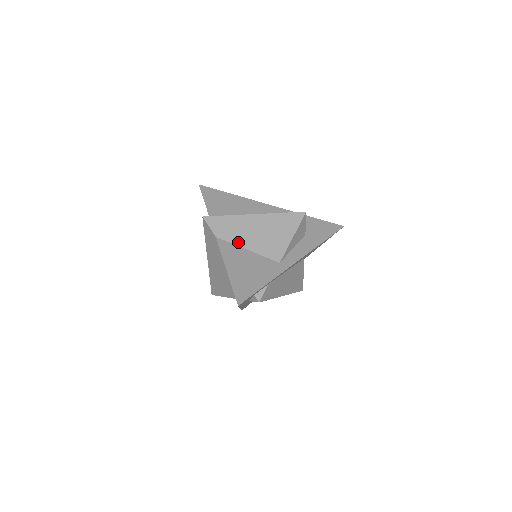
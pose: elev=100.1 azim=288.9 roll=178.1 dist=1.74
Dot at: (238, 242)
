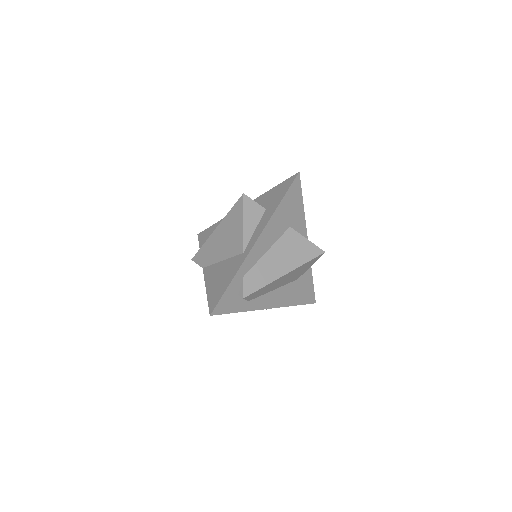
Dot at: (215, 260)
